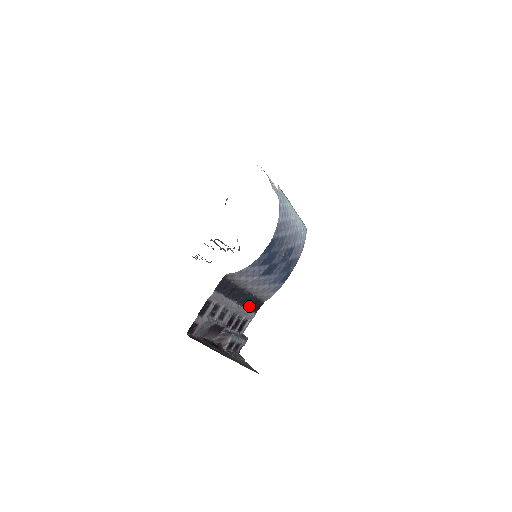
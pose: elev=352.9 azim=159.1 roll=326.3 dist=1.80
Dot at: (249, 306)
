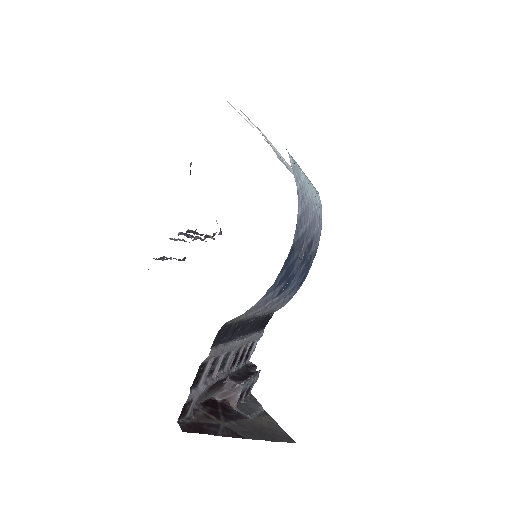
Dot at: (256, 329)
